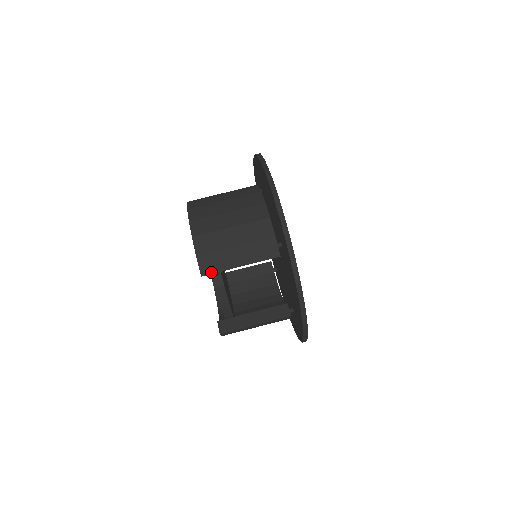
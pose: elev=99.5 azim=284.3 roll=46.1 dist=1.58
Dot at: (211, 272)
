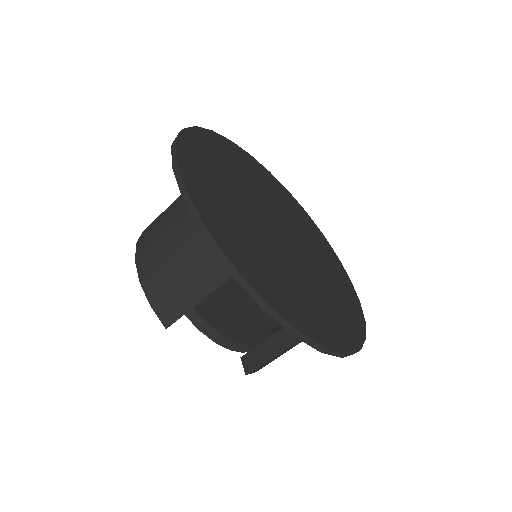
Dot at: (174, 319)
